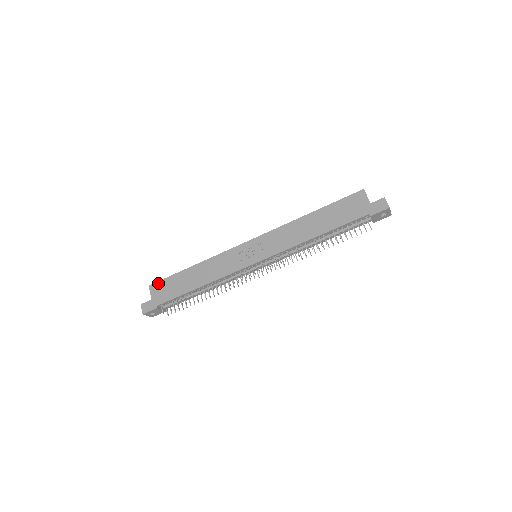
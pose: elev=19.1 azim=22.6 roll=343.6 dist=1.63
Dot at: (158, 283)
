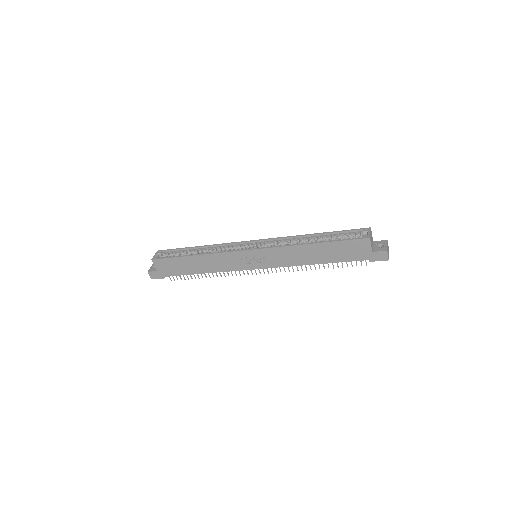
Dot at: (161, 260)
